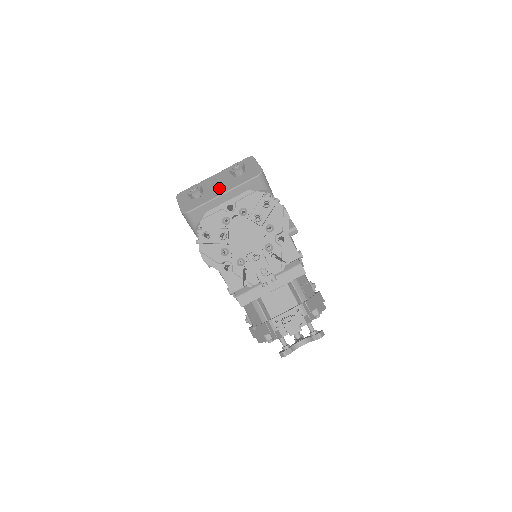
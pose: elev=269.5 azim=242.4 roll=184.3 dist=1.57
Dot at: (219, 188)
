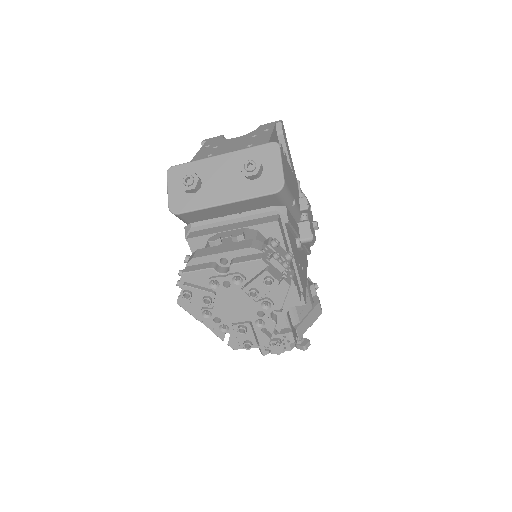
Dot at: (222, 189)
